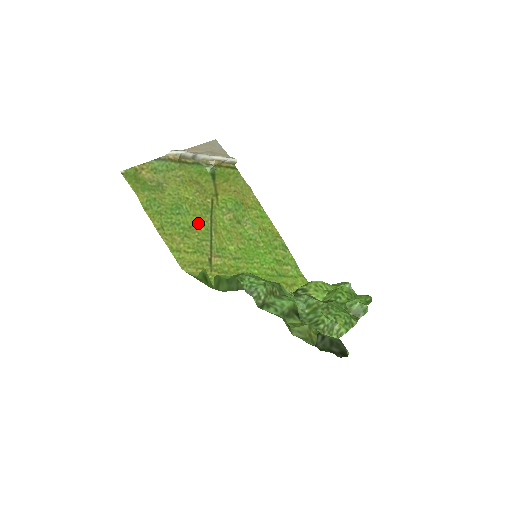
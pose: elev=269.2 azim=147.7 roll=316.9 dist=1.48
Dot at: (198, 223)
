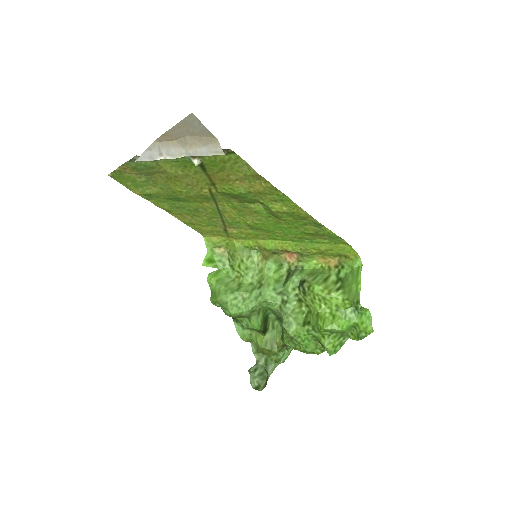
Dot at: (202, 206)
